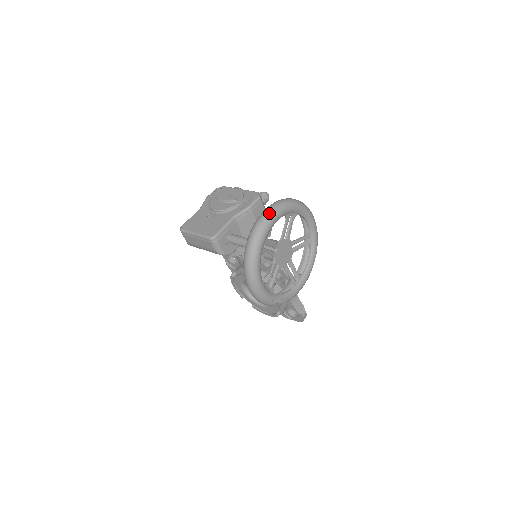
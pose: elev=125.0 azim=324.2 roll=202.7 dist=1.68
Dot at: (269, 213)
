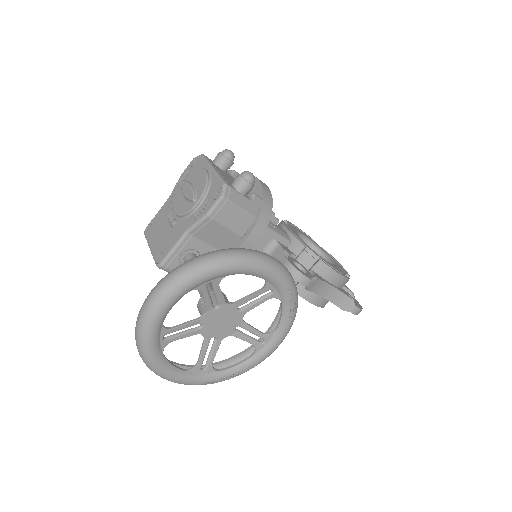
Dot at: (152, 300)
